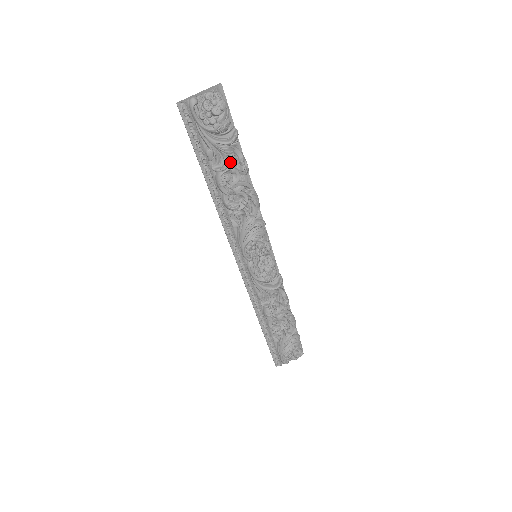
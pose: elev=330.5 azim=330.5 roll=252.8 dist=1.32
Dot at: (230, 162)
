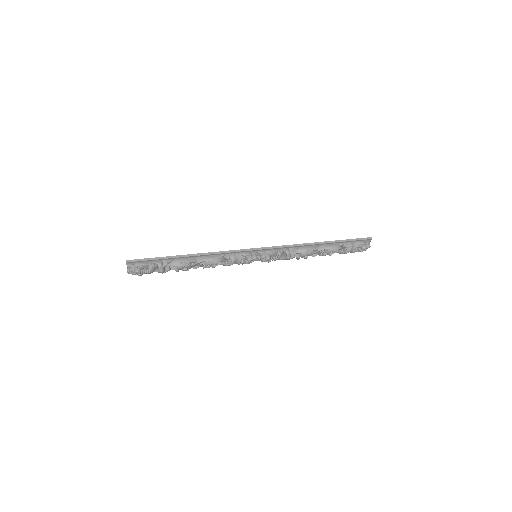
Dot at: occluded
